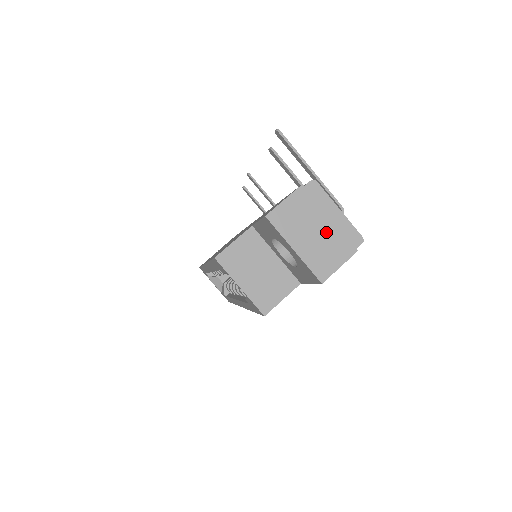
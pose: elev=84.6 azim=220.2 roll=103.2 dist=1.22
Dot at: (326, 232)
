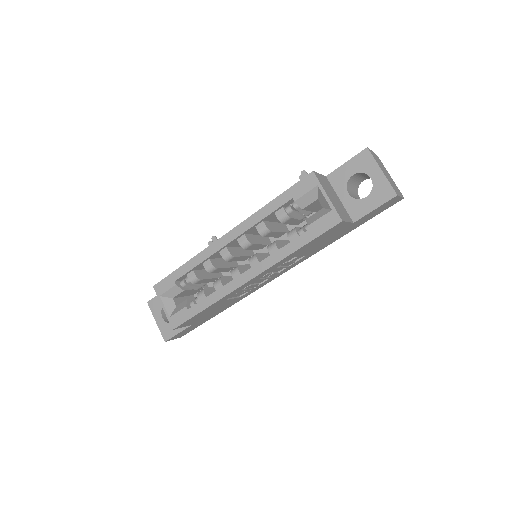
Dot at: (390, 178)
